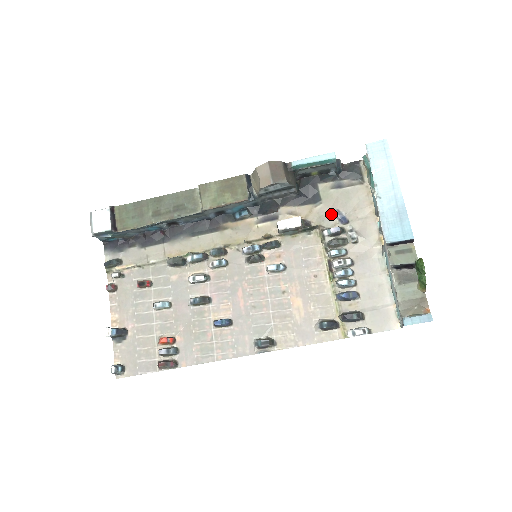
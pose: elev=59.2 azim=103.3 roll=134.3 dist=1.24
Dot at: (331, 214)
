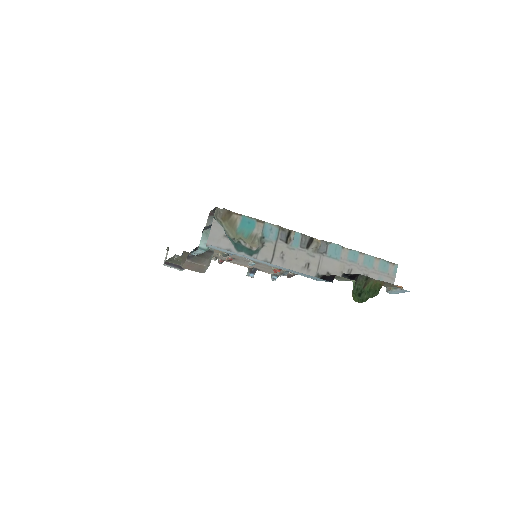
Dot at: occluded
